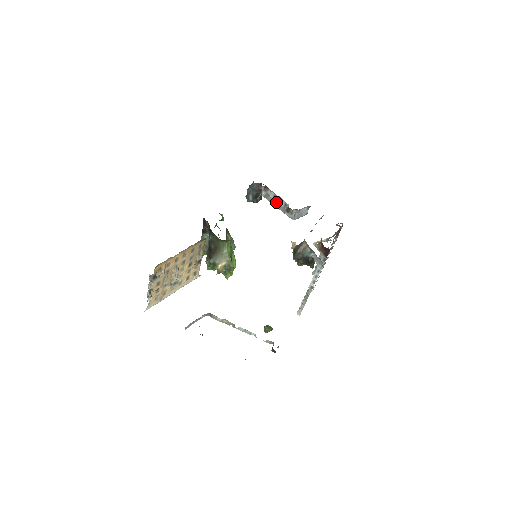
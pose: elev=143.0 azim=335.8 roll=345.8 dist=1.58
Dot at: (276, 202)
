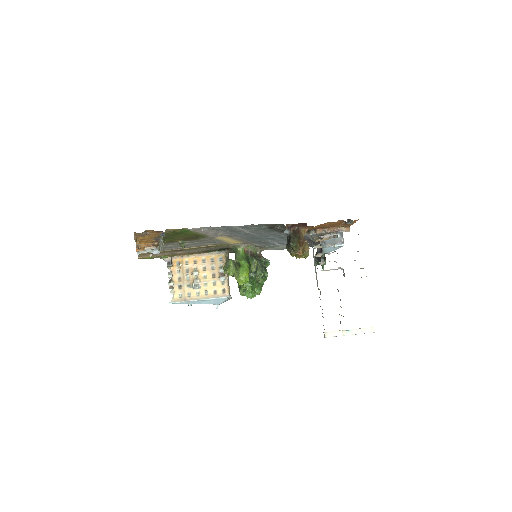
Dot at: occluded
